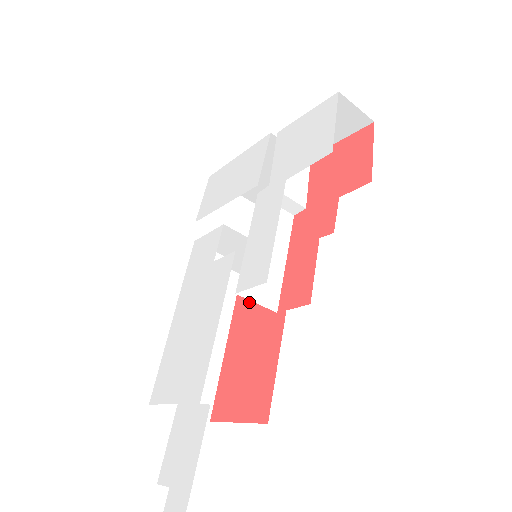
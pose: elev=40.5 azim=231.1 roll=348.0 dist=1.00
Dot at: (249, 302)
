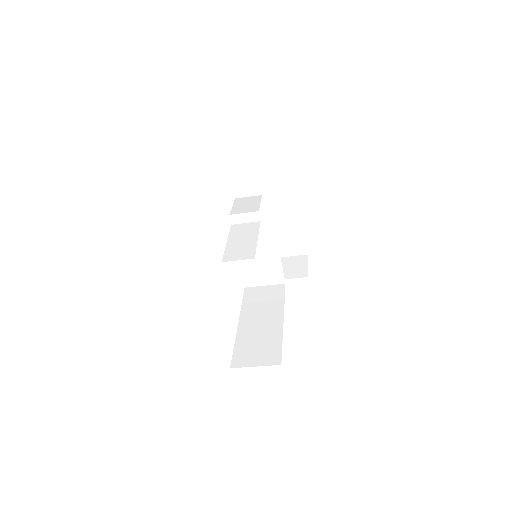
Dot at: occluded
